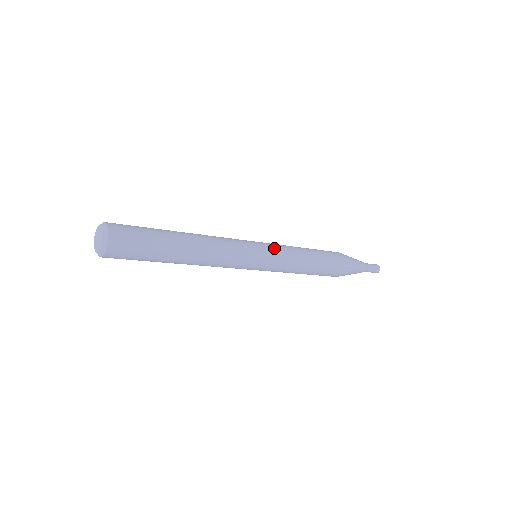
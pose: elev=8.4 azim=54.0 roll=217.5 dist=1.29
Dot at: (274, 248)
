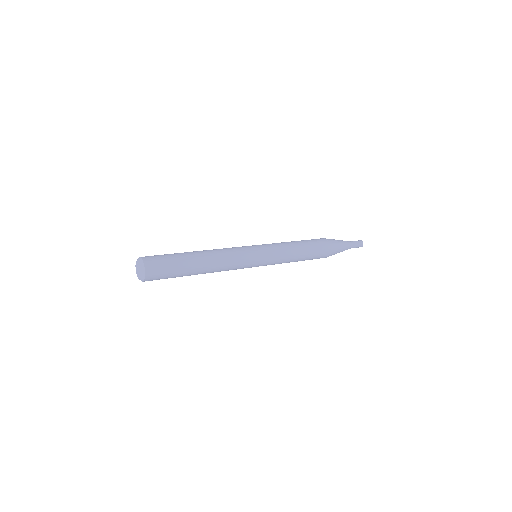
Dot at: (269, 248)
